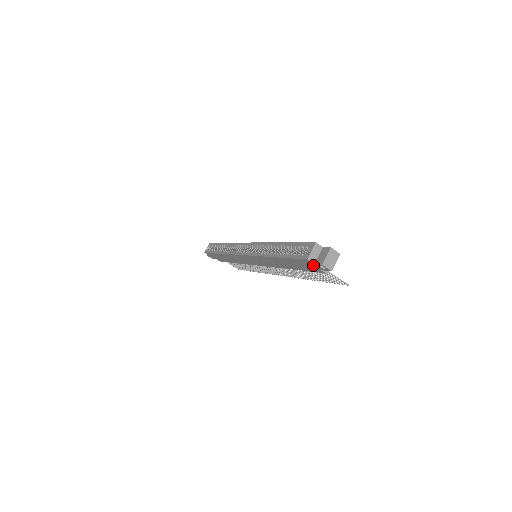
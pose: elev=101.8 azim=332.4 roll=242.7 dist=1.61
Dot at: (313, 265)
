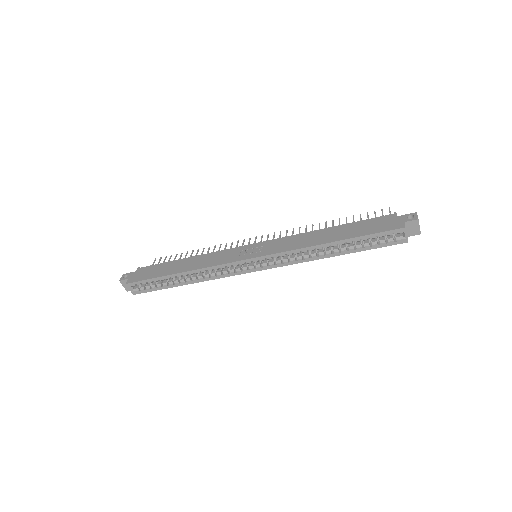
Dot at: occluded
